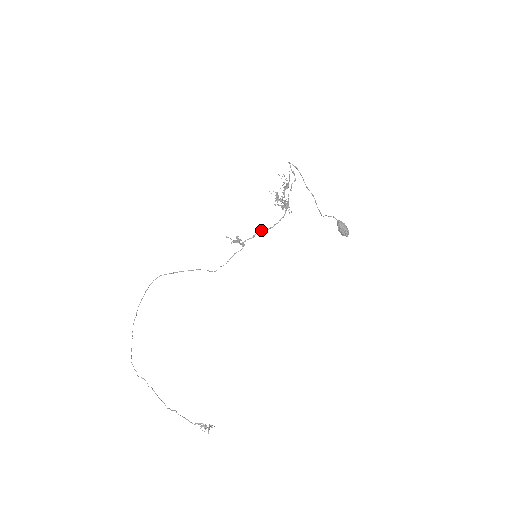
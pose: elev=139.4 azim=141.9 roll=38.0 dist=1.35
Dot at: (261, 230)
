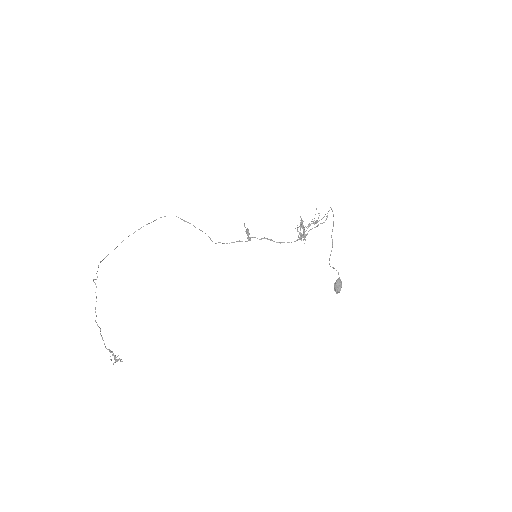
Dot at: occluded
